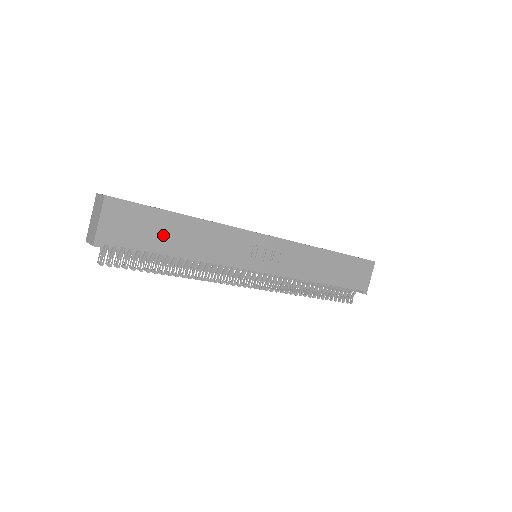
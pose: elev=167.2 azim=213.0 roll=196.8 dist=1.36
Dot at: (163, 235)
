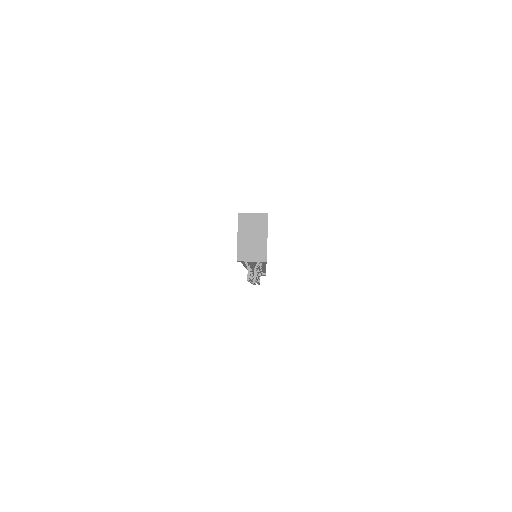
Dot at: occluded
